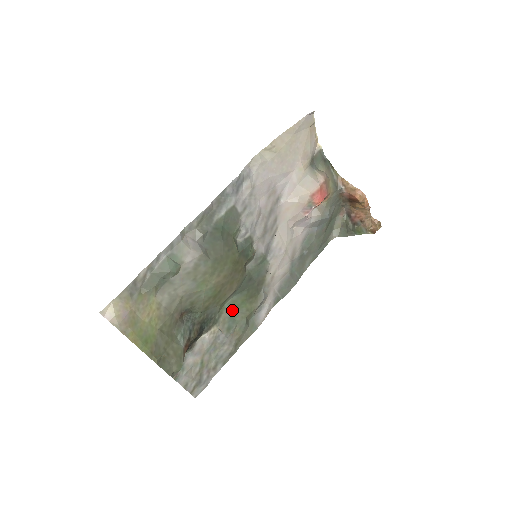
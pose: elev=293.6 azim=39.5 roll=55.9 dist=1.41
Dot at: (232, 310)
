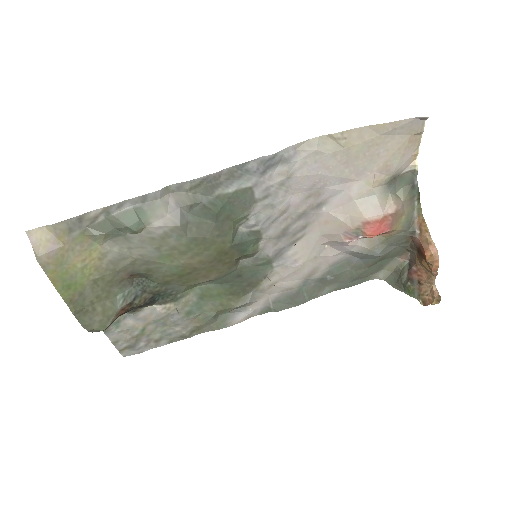
Dot at: (203, 296)
